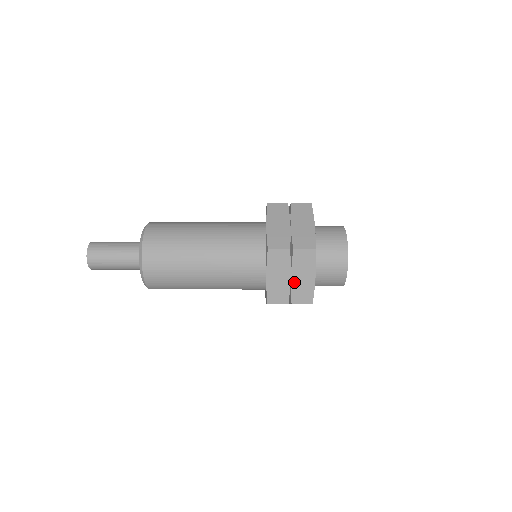
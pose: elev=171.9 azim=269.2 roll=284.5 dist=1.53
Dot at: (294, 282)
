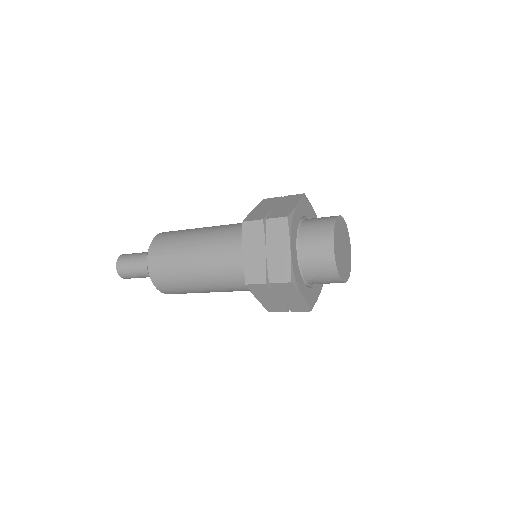
Dot at: (284, 301)
